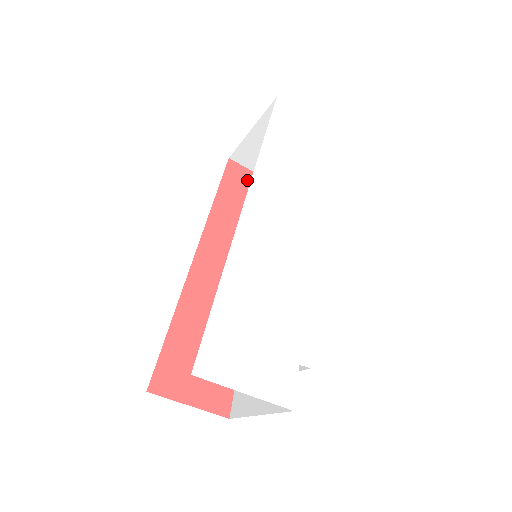
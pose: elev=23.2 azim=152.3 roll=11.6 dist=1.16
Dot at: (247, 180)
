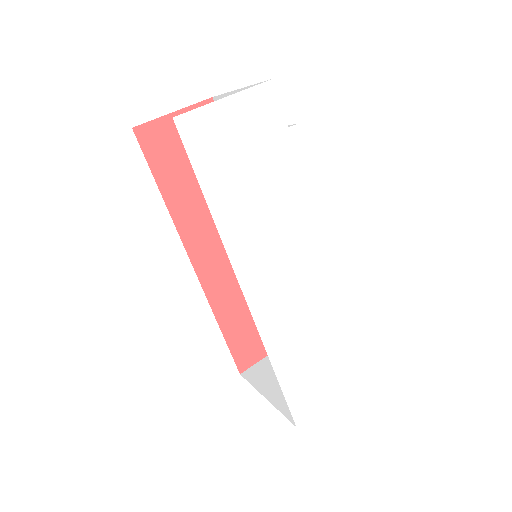
Dot at: (169, 134)
